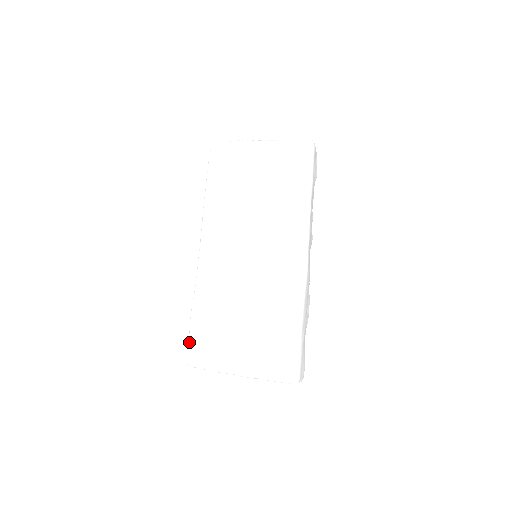
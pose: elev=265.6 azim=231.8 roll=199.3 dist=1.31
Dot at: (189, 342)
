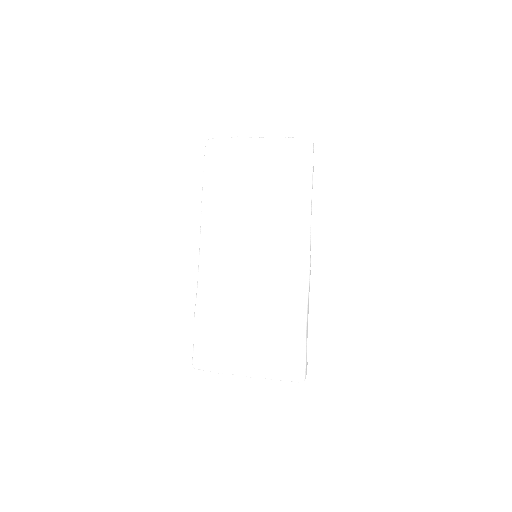
Dot at: (194, 346)
